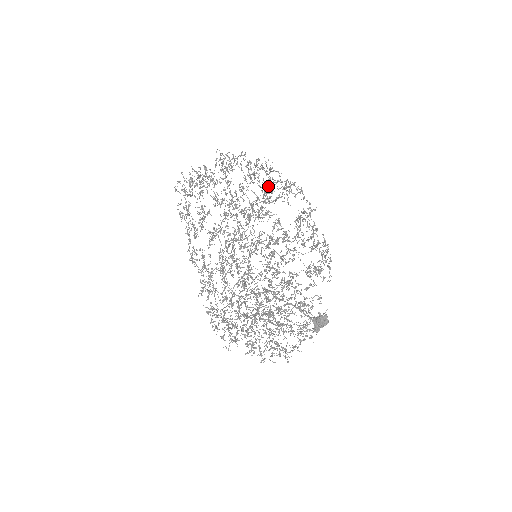
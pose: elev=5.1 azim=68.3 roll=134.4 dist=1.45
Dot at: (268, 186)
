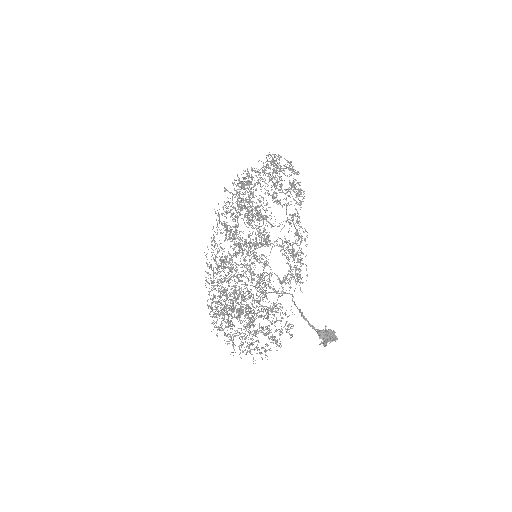
Dot at: occluded
